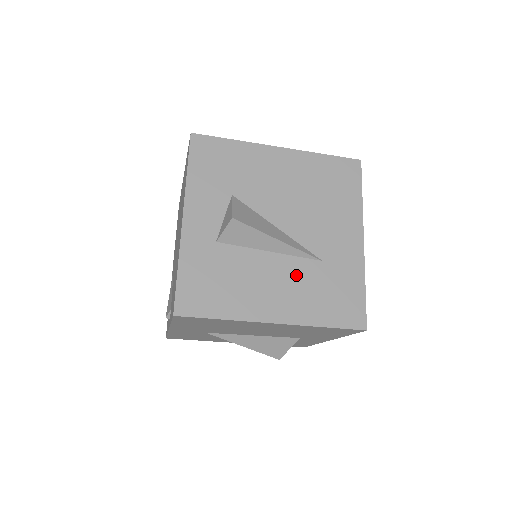
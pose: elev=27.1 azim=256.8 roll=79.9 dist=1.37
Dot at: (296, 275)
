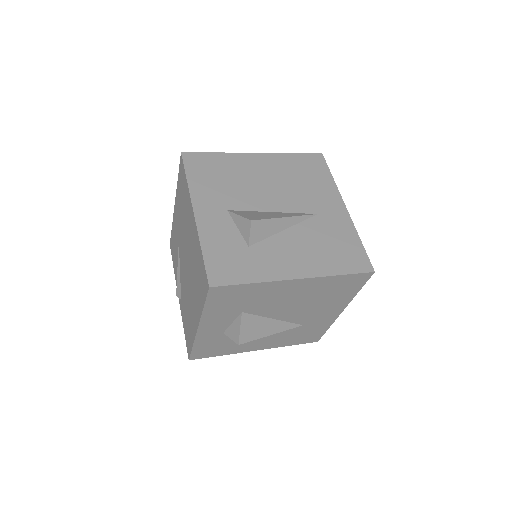
Dot at: (280, 334)
